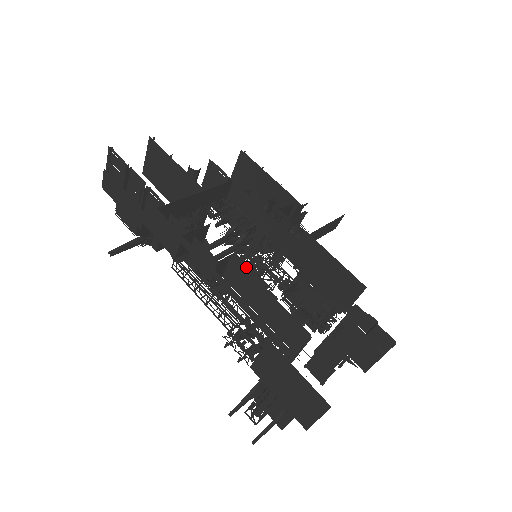
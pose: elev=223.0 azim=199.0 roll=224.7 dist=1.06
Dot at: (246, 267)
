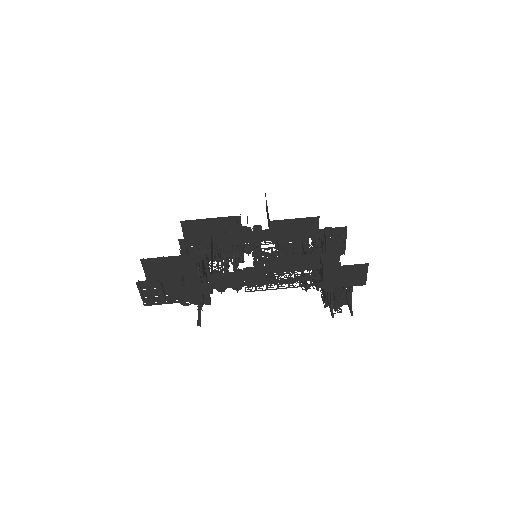
Dot at: occluded
